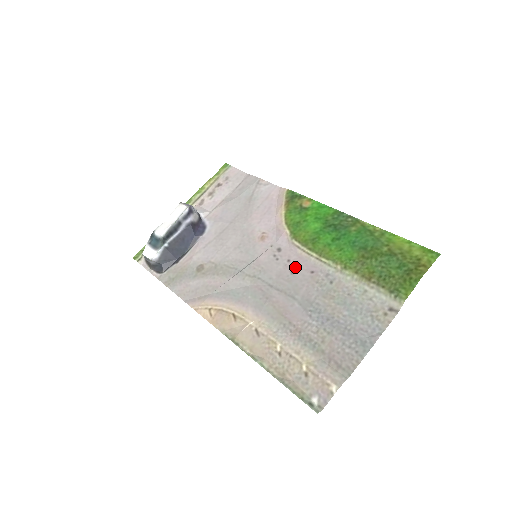
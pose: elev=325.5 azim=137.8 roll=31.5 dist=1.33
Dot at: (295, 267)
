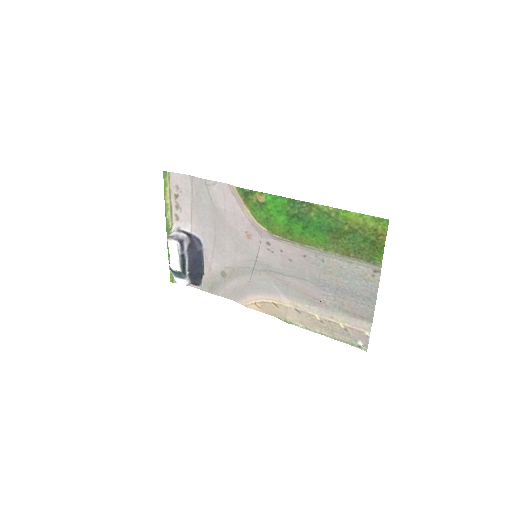
Dot at: (290, 255)
